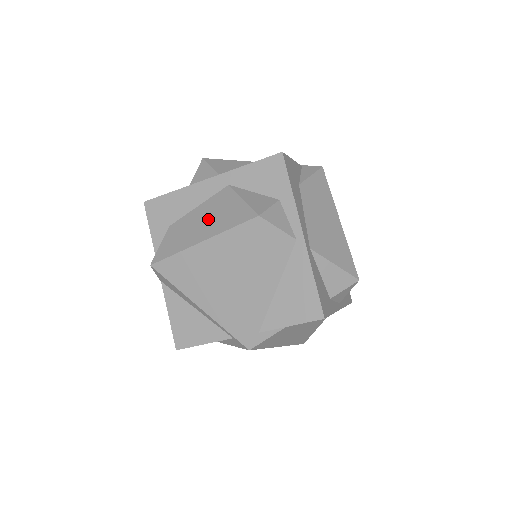
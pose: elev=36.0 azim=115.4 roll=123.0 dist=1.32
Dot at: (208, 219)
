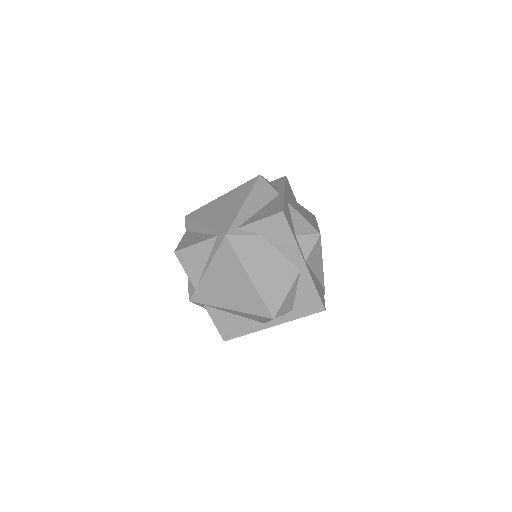
Dot at: occluded
